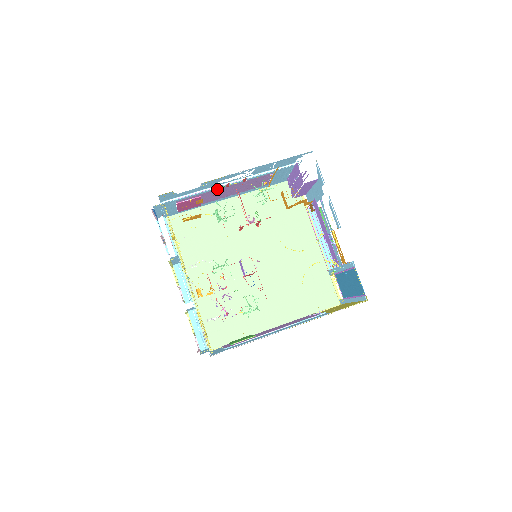
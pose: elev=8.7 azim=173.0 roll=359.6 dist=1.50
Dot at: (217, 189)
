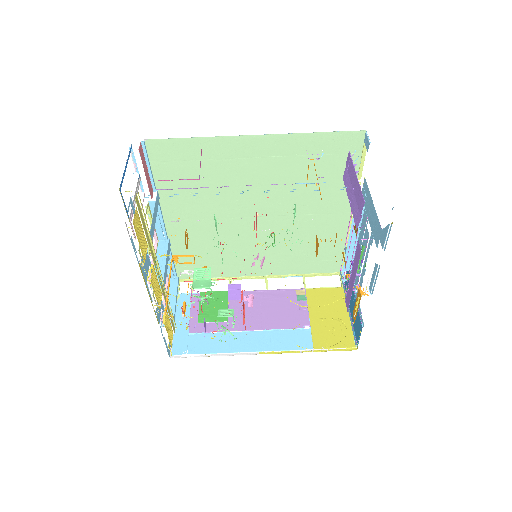
Dot at: occluded
